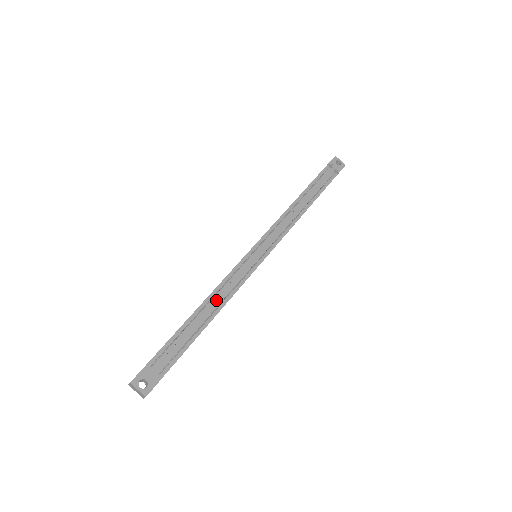
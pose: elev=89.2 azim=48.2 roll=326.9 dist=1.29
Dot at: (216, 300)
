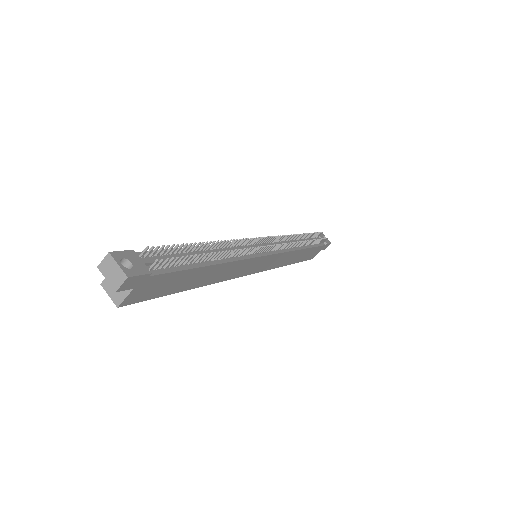
Dot at: (222, 250)
